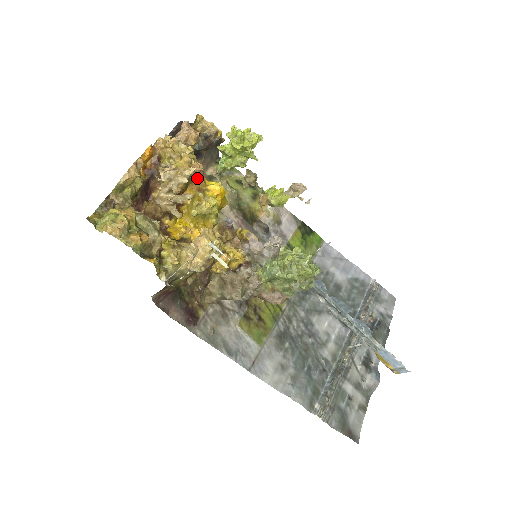
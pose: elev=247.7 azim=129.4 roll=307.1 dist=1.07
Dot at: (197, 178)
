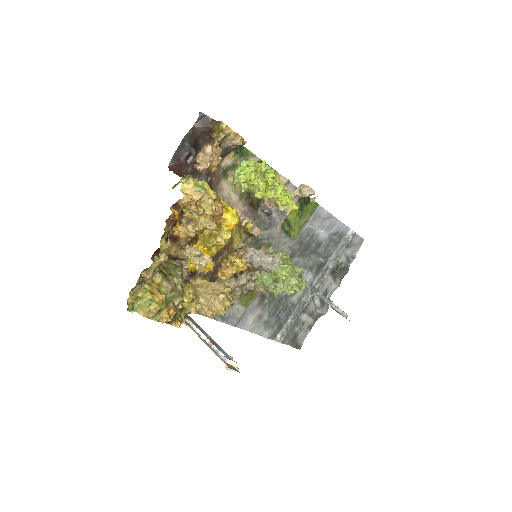
Dot at: (215, 215)
